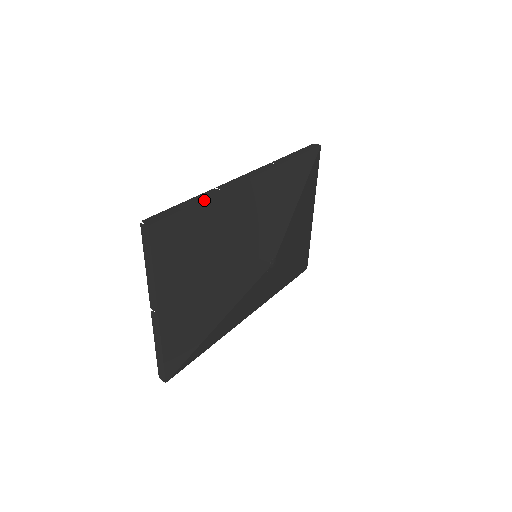
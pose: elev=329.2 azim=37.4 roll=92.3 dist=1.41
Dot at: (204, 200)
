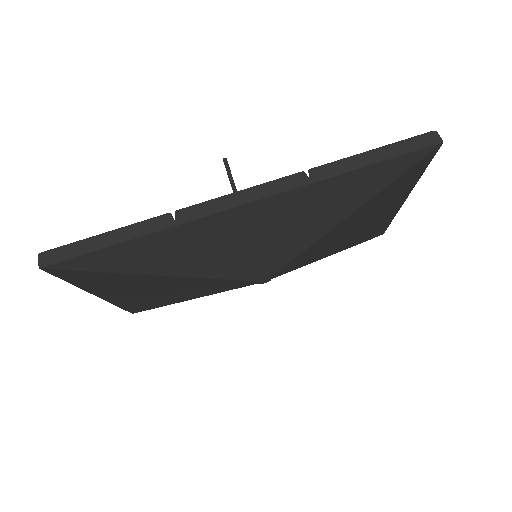
Dot at: (138, 238)
